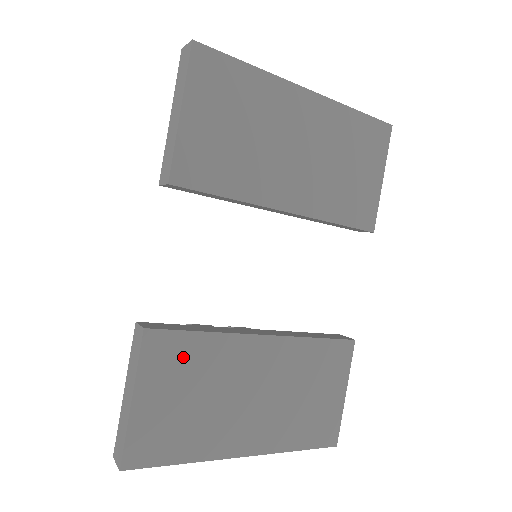
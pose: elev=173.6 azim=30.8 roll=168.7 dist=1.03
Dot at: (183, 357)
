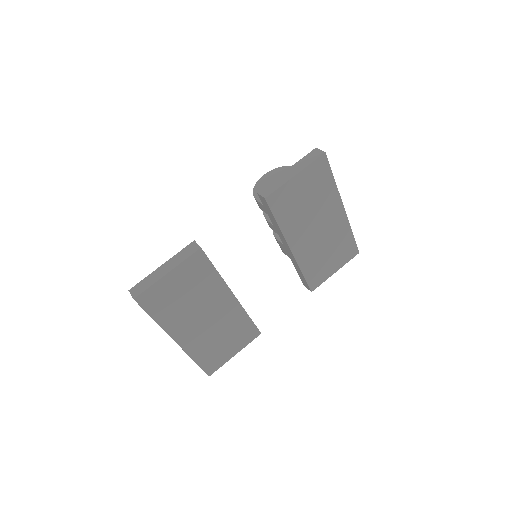
Dot at: (200, 274)
